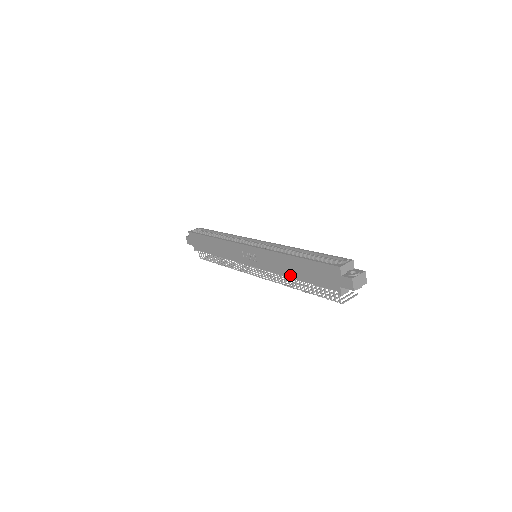
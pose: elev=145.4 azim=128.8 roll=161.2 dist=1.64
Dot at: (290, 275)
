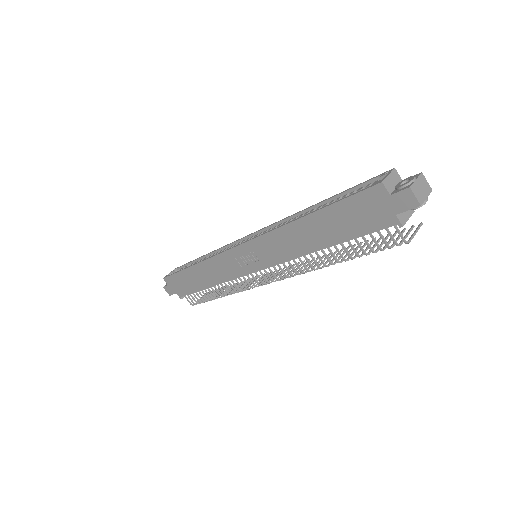
Dot at: (312, 248)
